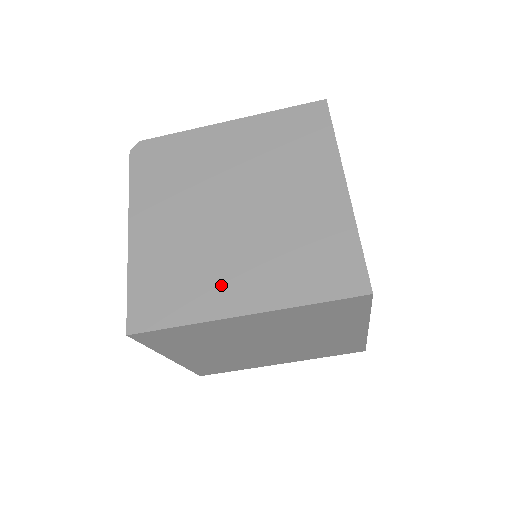
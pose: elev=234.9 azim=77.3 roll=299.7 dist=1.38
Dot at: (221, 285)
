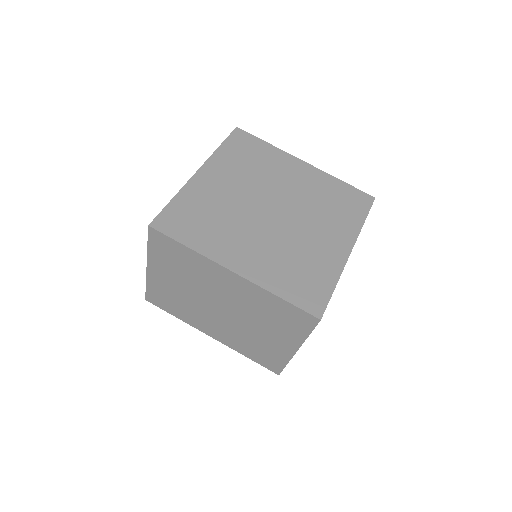
Dot at: occluded
